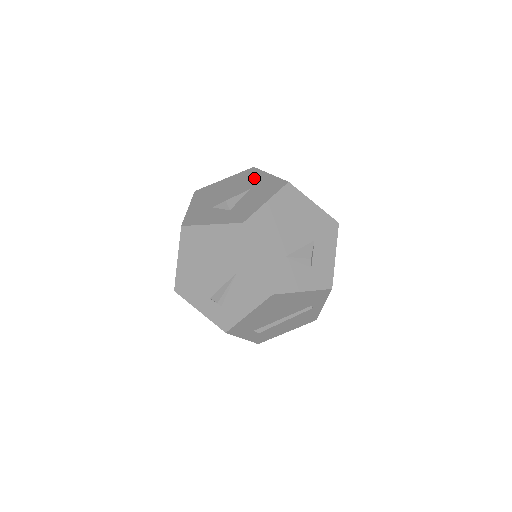
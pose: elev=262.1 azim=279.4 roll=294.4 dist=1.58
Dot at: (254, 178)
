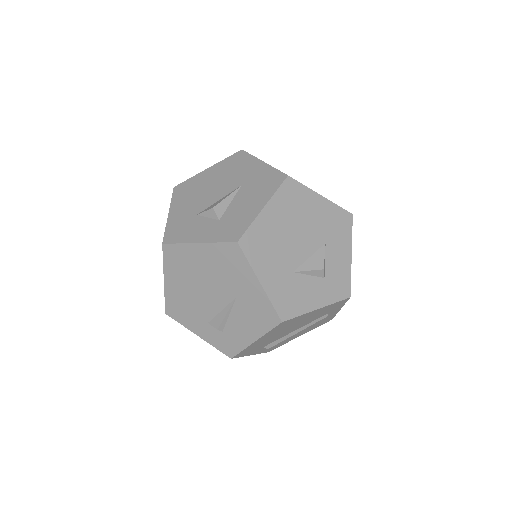
Dot at: (244, 168)
